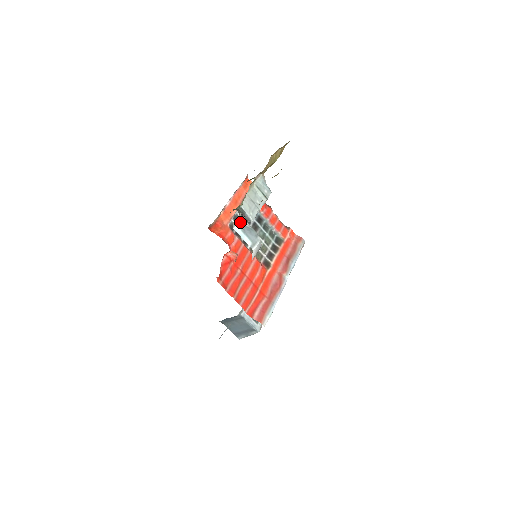
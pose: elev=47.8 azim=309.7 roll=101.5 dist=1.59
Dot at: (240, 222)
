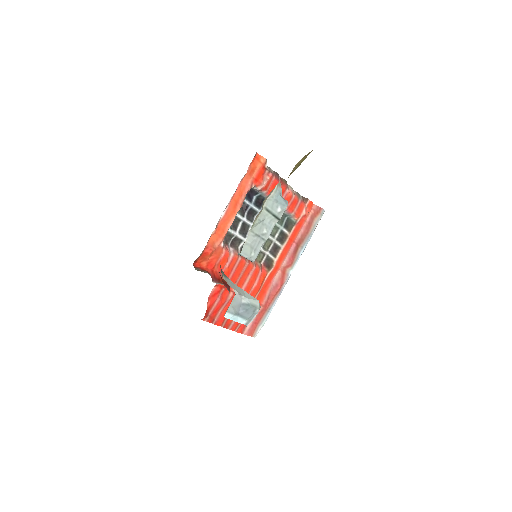
Dot at: (234, 304)
